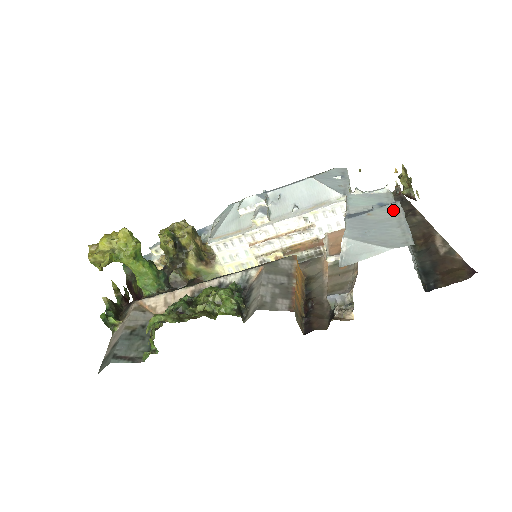
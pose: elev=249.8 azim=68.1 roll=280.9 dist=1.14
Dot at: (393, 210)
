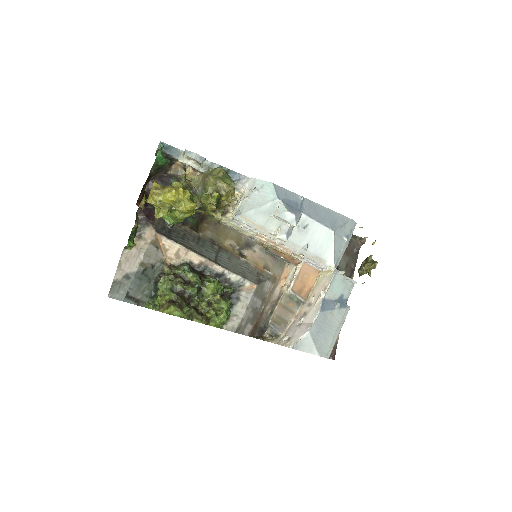
Dot at: (342, 316)
